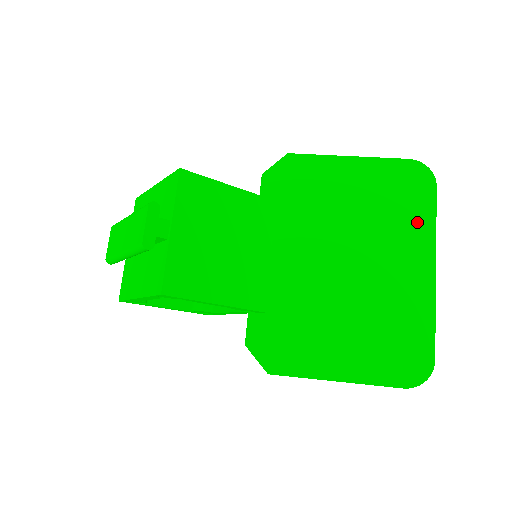
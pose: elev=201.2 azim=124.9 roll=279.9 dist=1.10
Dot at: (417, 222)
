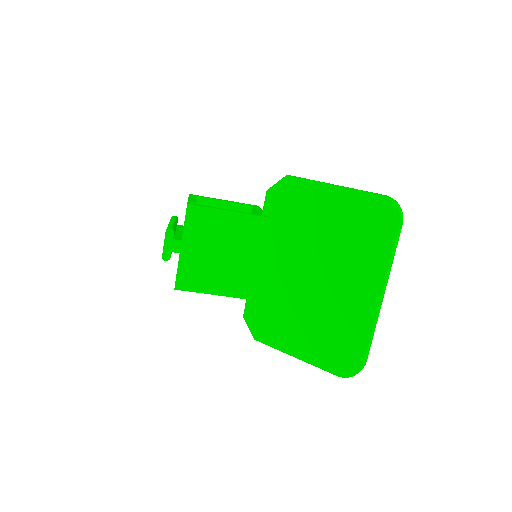
Dot at: (375, 254)
